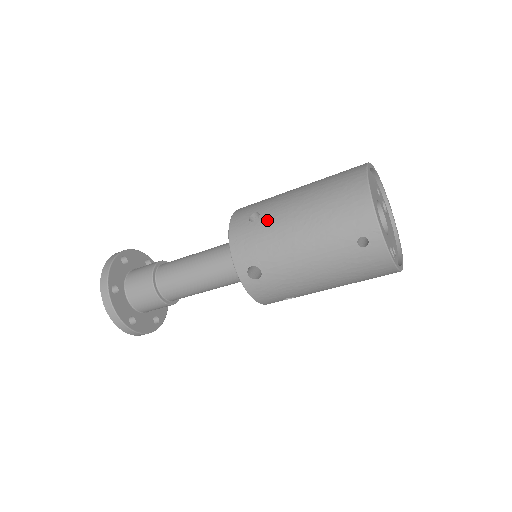
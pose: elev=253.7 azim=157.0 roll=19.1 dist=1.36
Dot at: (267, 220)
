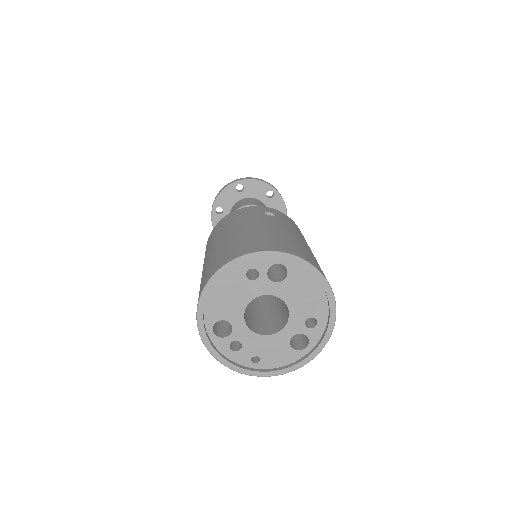
Dot at: occluded
